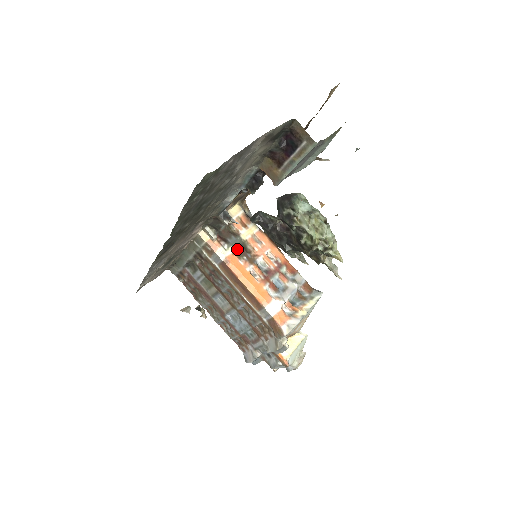
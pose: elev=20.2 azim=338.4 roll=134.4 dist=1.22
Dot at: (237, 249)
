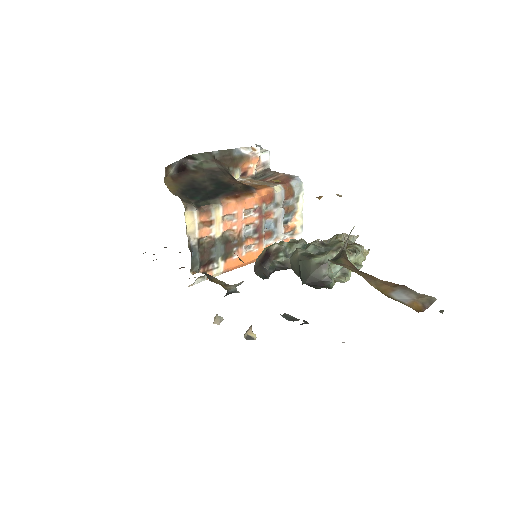
Dot at: (224, 253)
